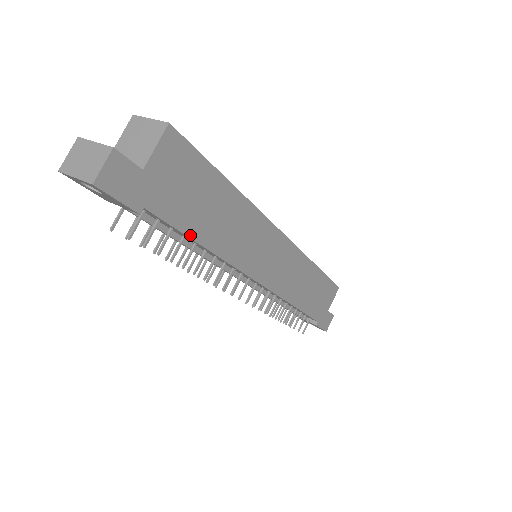
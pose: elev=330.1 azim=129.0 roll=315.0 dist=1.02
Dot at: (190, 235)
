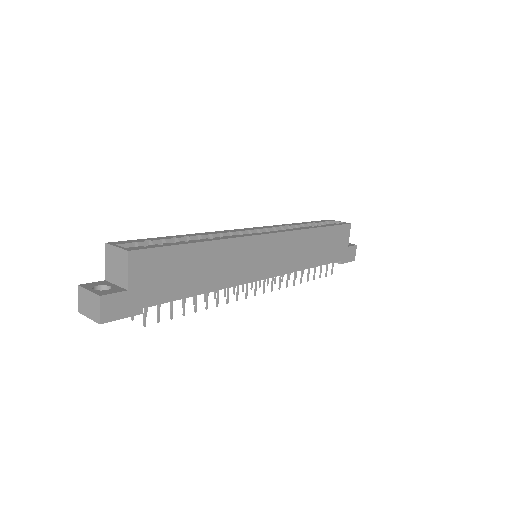
Dot at: (187, 296)
